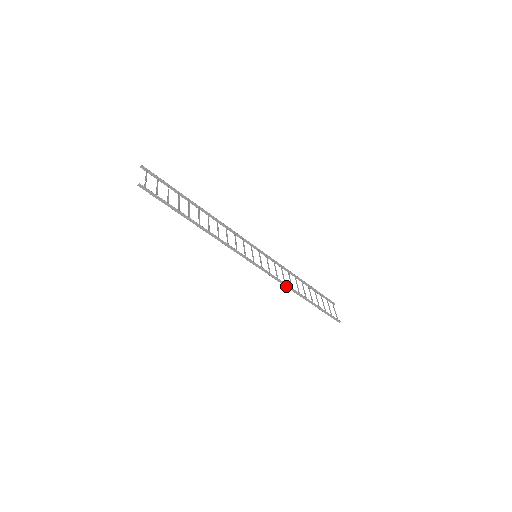
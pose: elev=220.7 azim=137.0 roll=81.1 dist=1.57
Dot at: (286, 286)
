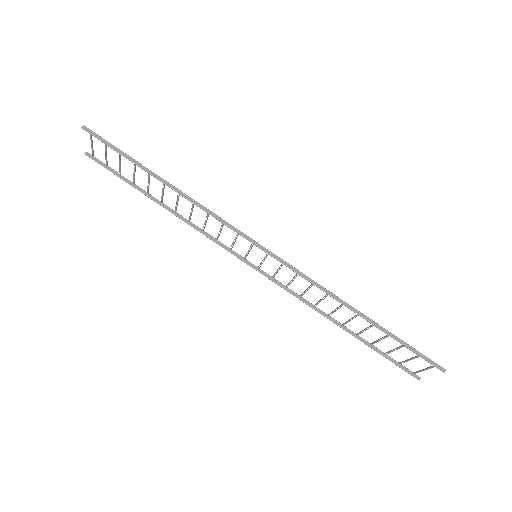
Dot at: (318, 287)
